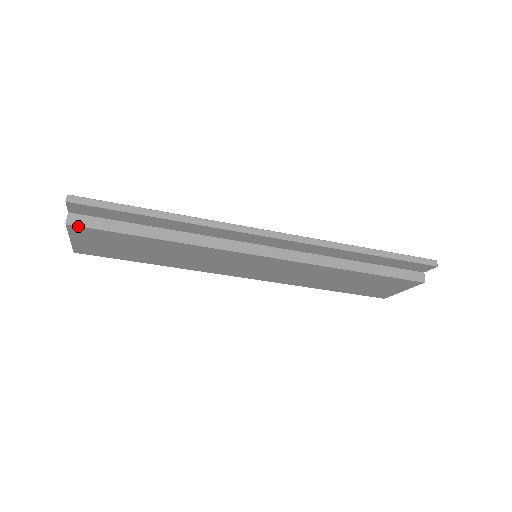
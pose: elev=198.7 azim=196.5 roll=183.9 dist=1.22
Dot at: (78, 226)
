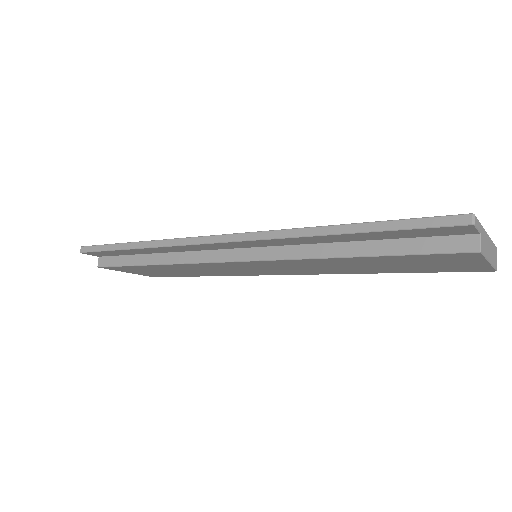
Dot at: (104, 267)
